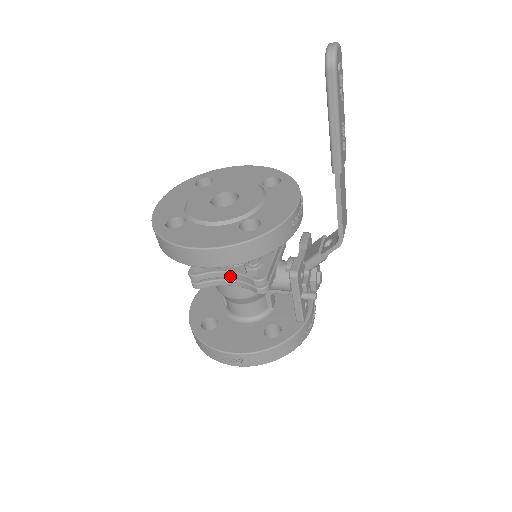
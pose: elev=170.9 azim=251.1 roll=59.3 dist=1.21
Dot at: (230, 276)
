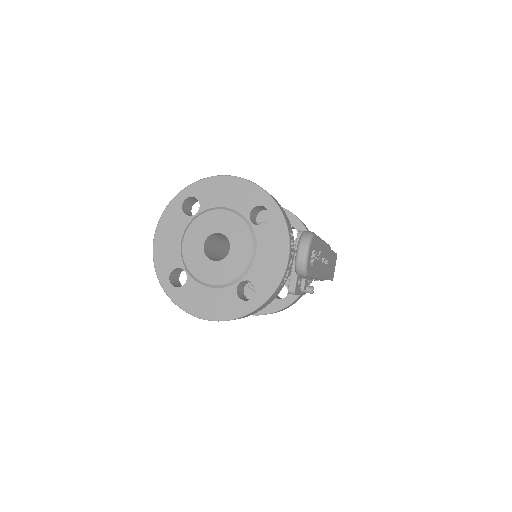
Dot at: occluded
